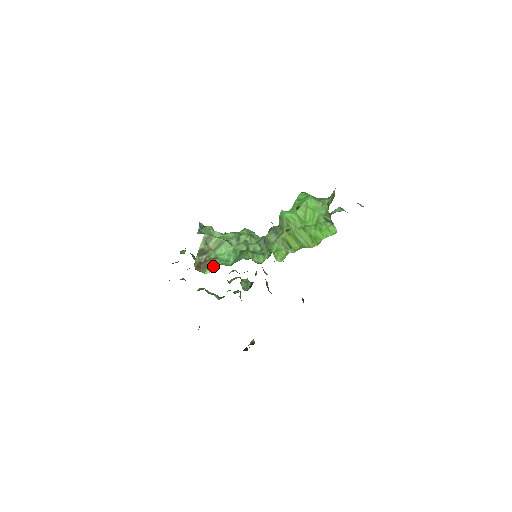
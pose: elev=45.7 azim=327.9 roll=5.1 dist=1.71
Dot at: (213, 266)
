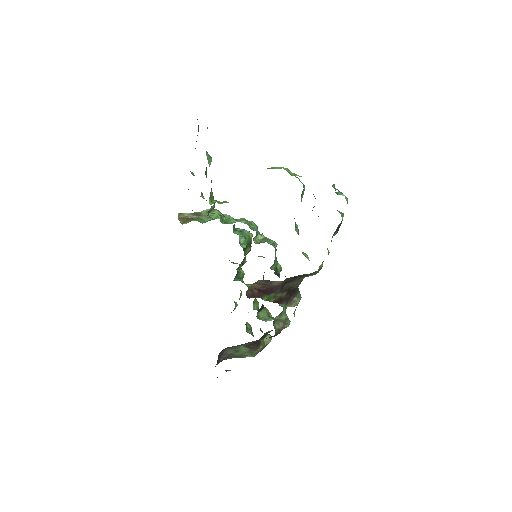
Dot at: occluded
